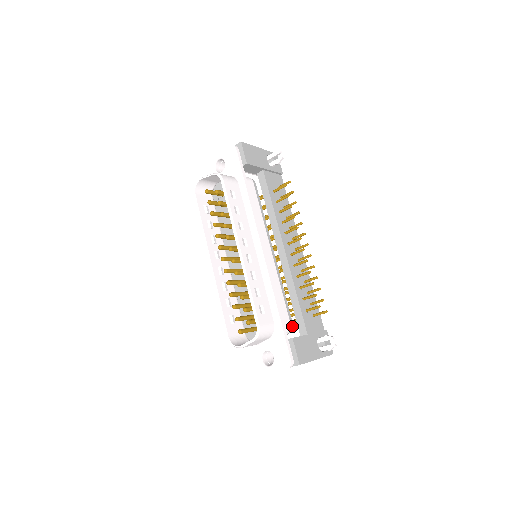
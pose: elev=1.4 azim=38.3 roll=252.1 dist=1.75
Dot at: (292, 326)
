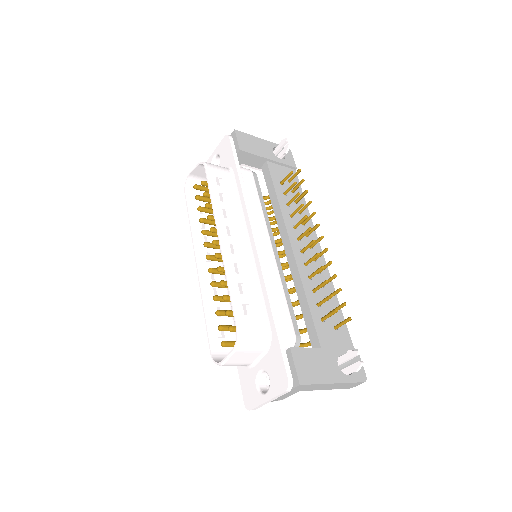
Dot at: (299, 338)
